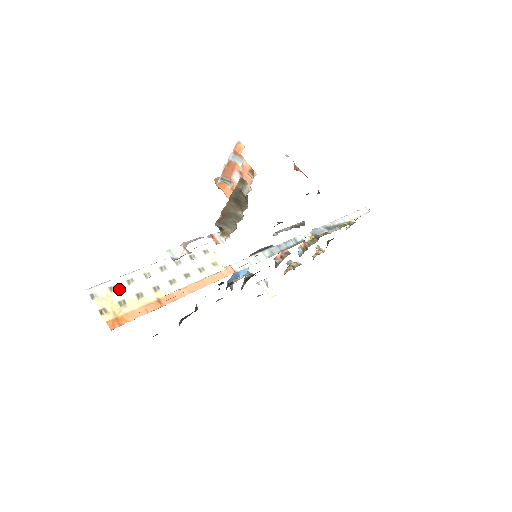
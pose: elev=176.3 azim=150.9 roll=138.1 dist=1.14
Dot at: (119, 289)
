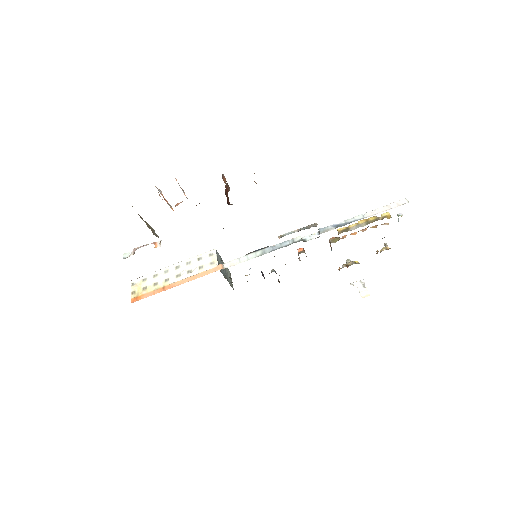
Dot at: (147, 280)
